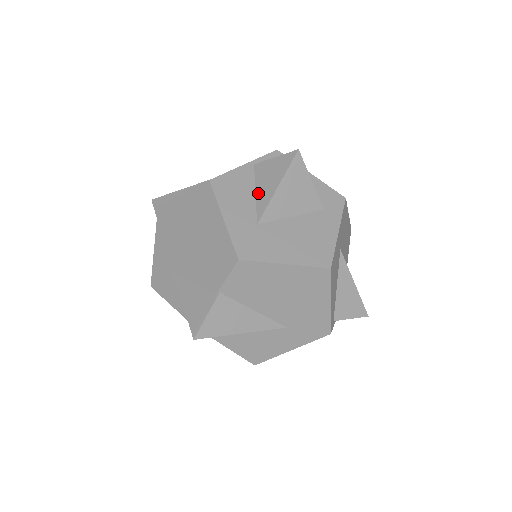
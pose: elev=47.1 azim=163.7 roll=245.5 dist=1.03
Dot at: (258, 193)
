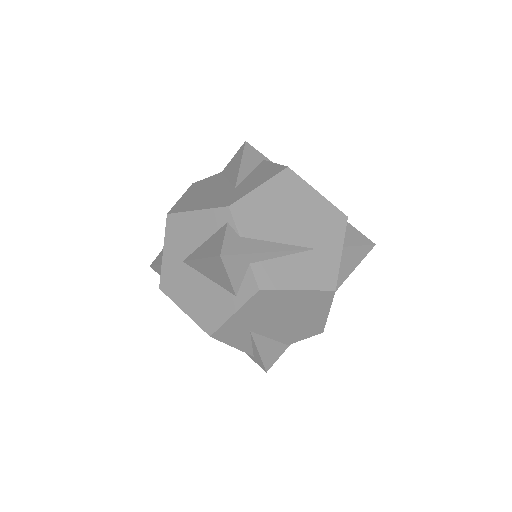
Dot at: (338, 274)
